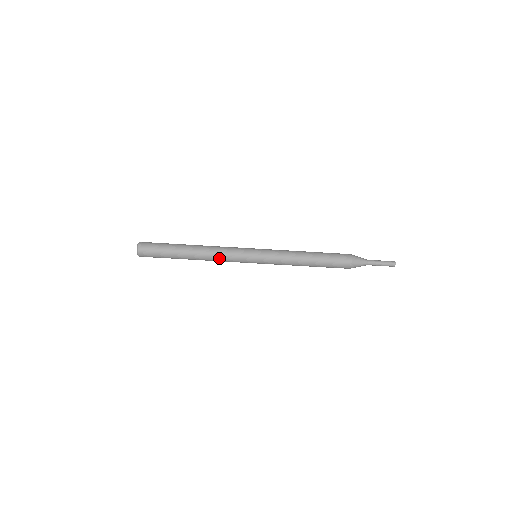
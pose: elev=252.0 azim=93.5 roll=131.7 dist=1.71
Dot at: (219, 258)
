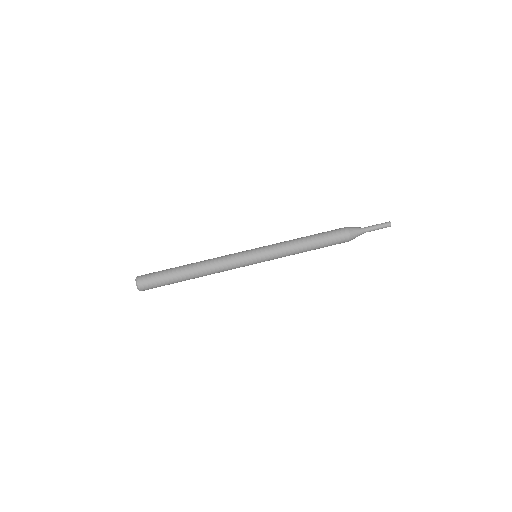
Dot at: (218, 258)
